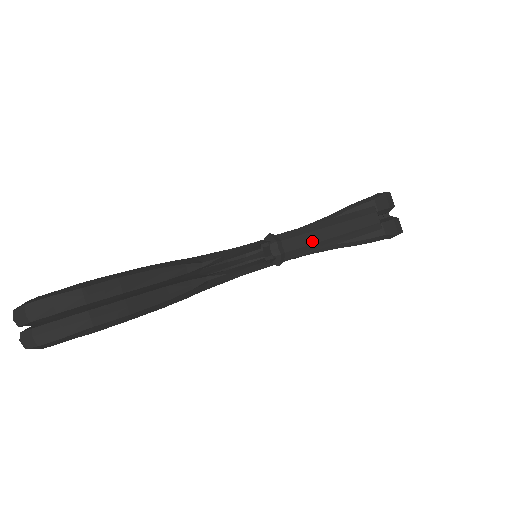
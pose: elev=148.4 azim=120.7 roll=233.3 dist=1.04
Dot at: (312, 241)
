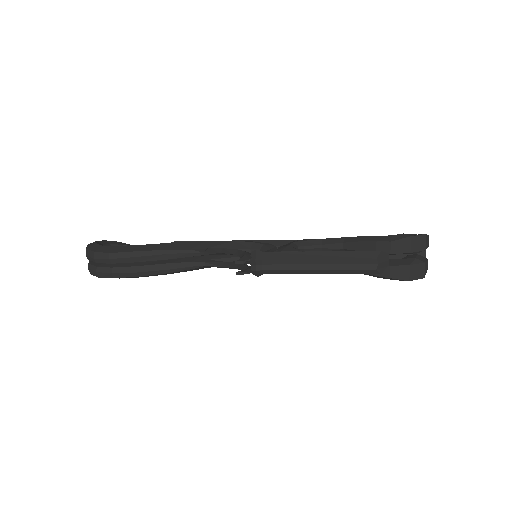
Dot at: (292, 267)
